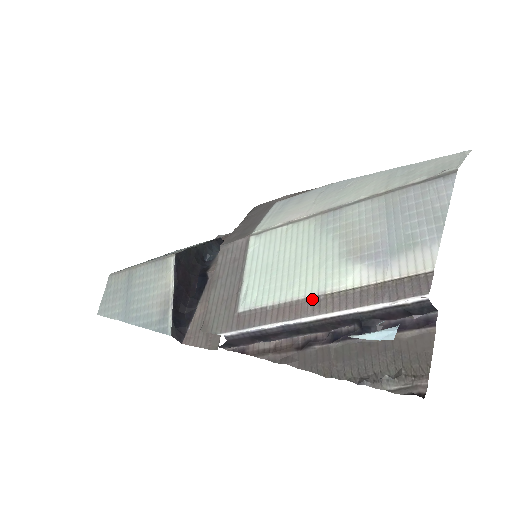
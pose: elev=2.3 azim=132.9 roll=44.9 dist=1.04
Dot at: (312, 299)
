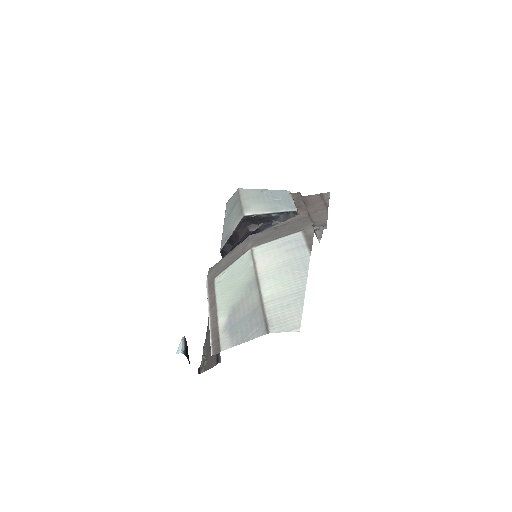
Dot at: (216, 308)
